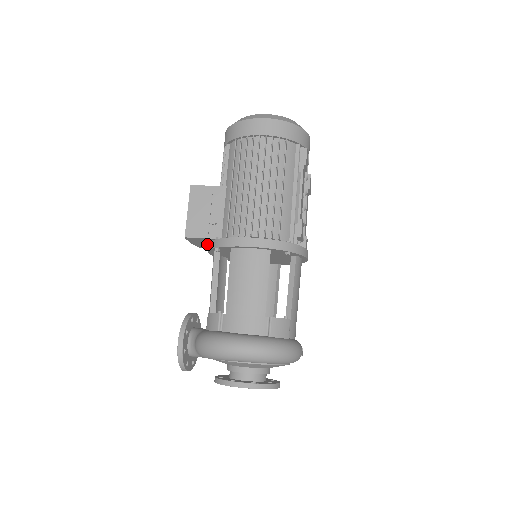
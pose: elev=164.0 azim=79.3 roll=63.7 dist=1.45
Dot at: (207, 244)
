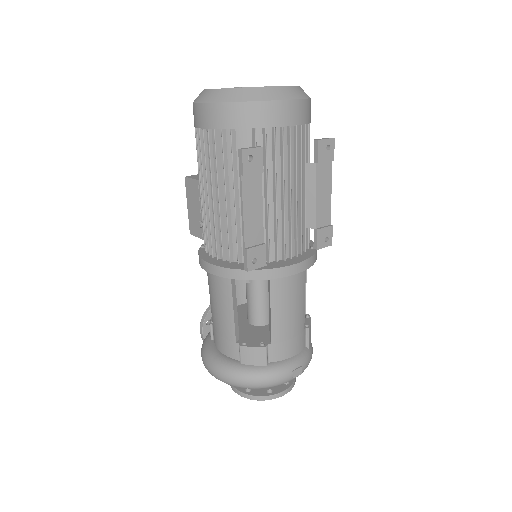
Dot at: occluded
